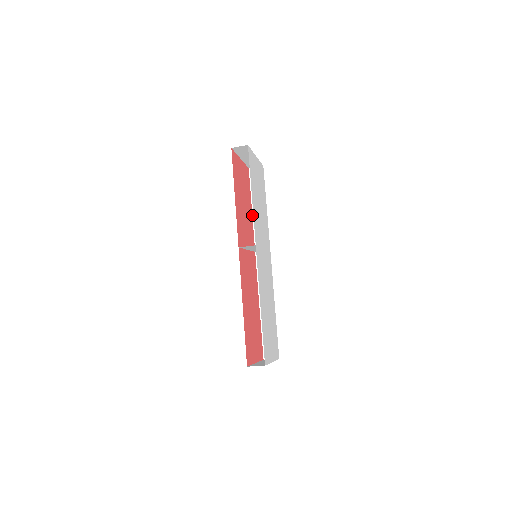
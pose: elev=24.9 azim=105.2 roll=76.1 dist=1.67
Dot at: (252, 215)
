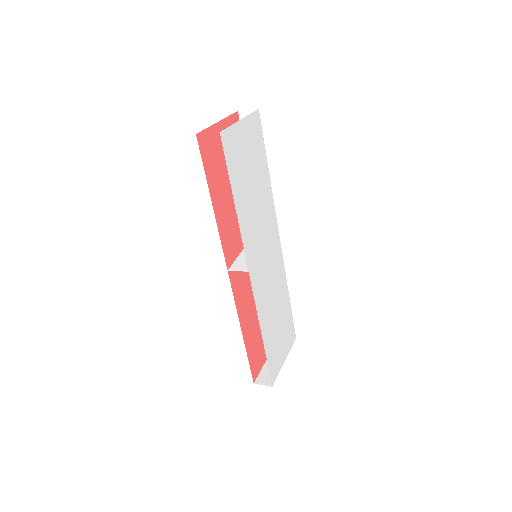
Dot at: occluded
